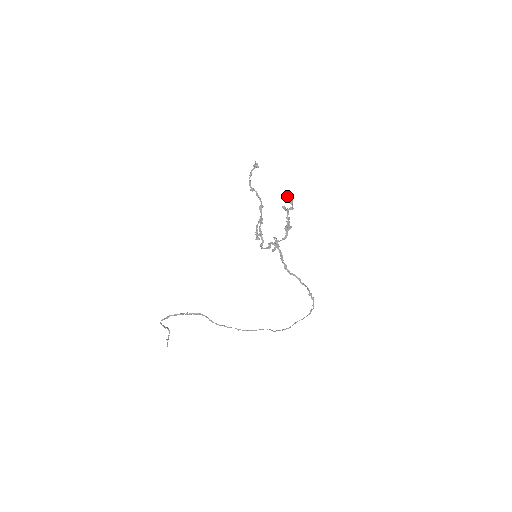
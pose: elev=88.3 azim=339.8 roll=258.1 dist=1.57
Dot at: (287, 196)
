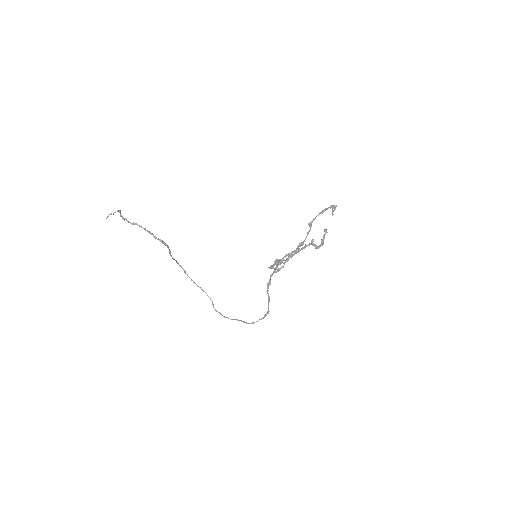
Dot at: (324, 238)
